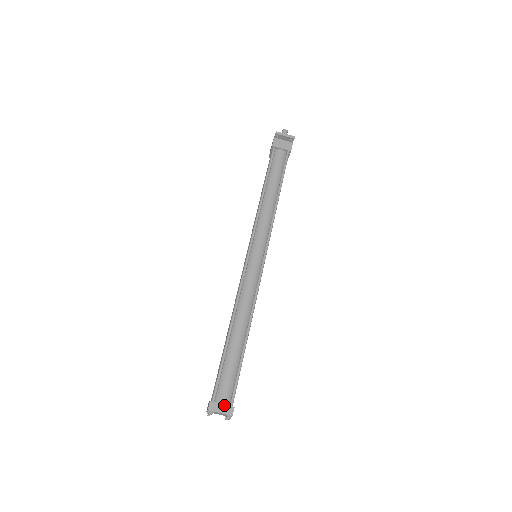
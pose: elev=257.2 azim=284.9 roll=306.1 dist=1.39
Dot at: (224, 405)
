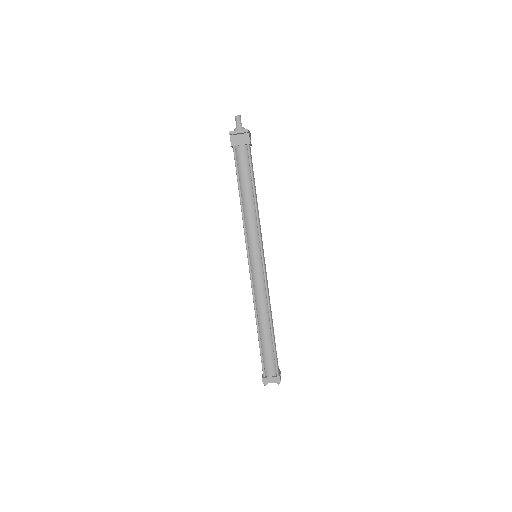
Dot at: (272, 377)
